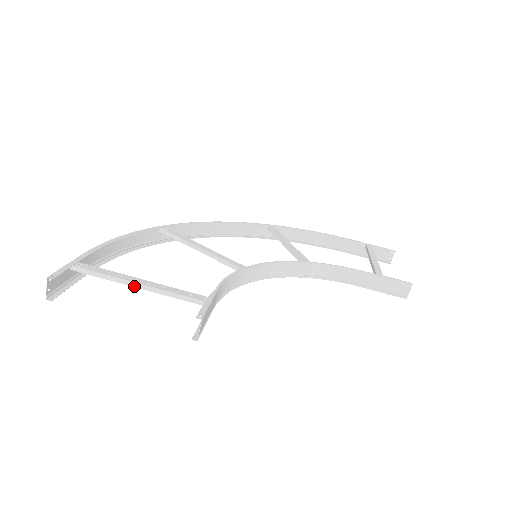
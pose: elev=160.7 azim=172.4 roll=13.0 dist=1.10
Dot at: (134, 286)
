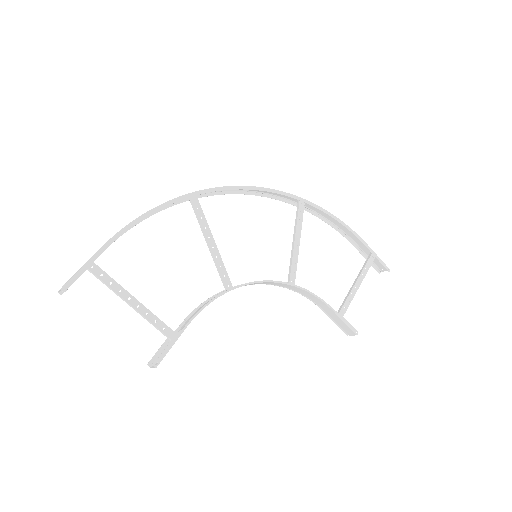
Dot at: (127, 303)
